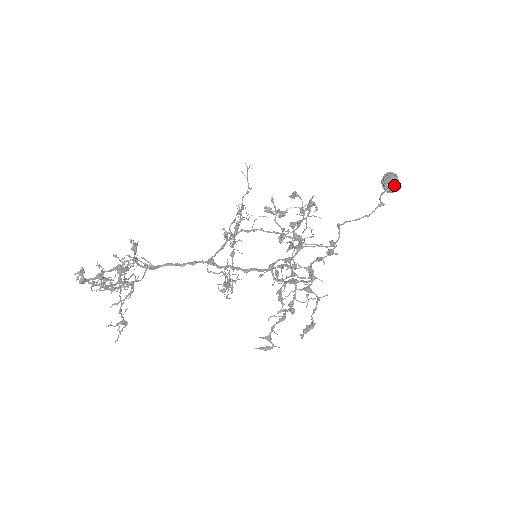
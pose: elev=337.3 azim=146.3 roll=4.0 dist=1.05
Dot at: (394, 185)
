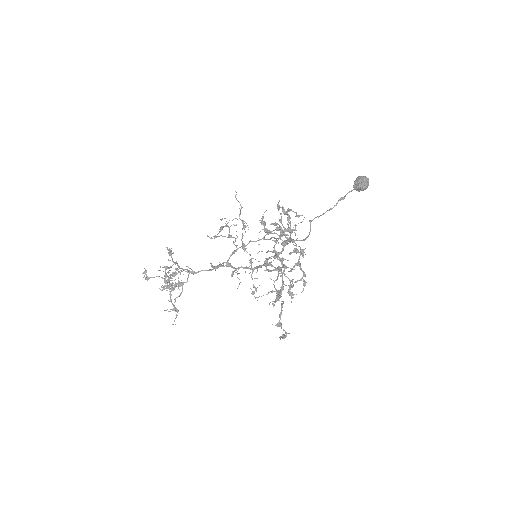
Dot at: (358, 183)
